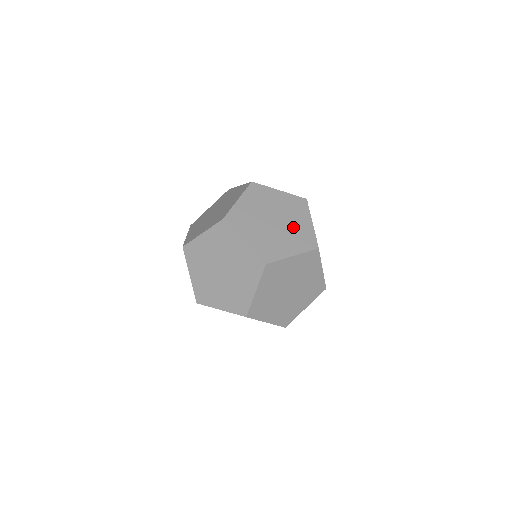
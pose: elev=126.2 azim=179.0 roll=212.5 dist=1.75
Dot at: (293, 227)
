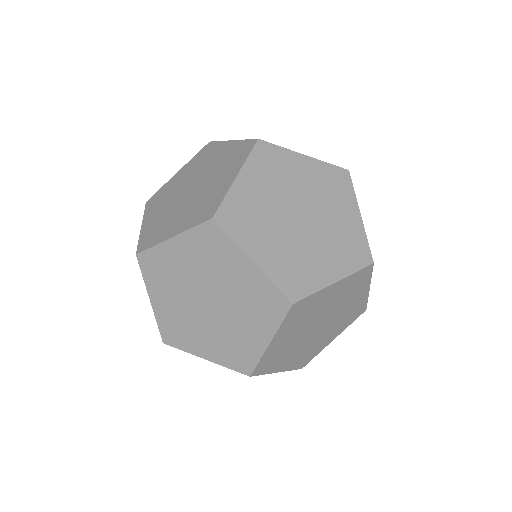
Dot at: (308, 250)
